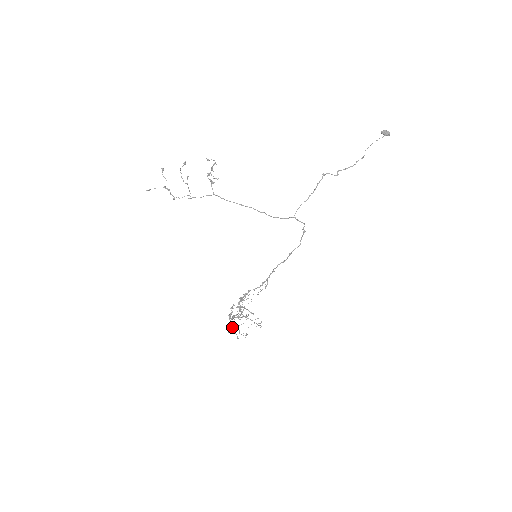
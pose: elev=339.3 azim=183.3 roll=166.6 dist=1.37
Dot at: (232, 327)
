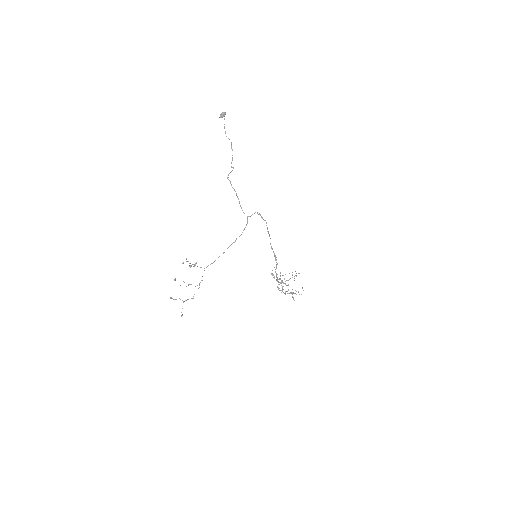
Dot at: occluded
